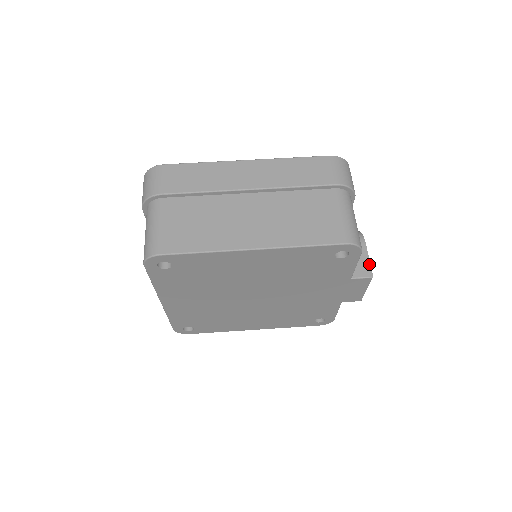
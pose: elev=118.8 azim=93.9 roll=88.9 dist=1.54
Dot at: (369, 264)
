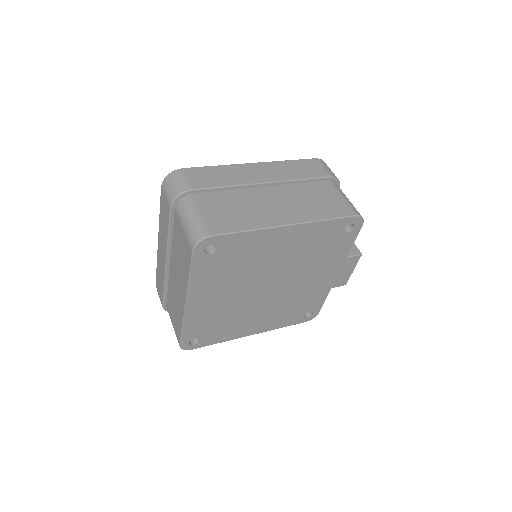
Dot at: (355, 246)
